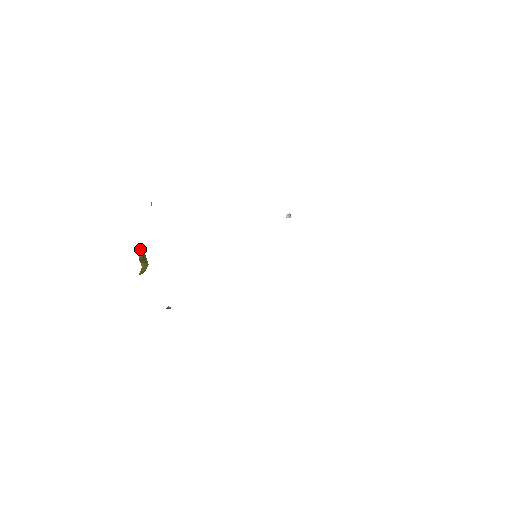
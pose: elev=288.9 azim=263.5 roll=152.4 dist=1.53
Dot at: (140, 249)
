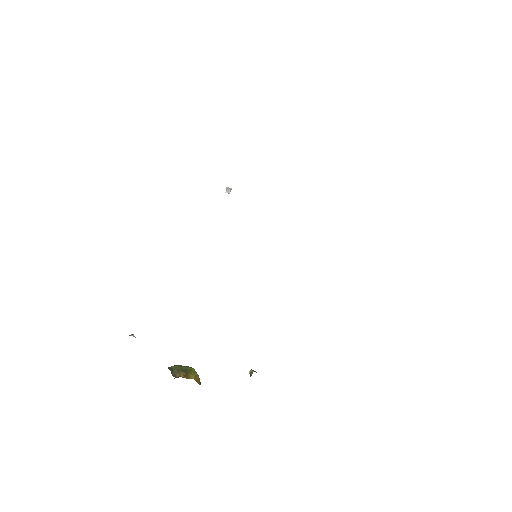
Dot at: (173, 369)
